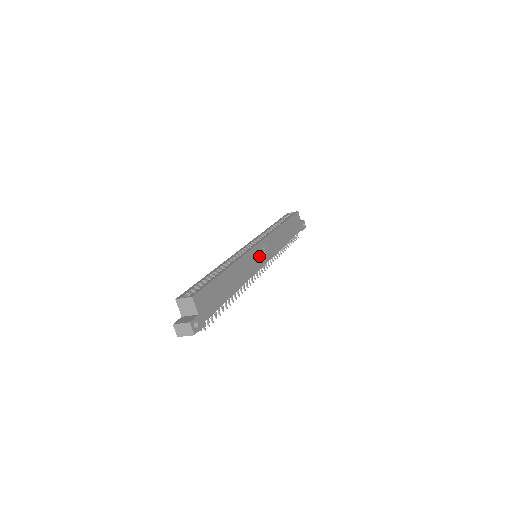
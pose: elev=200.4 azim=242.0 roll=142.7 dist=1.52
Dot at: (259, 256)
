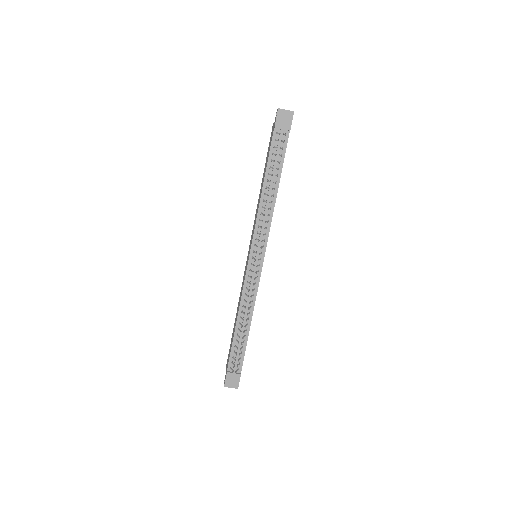
Dot at: occluded
